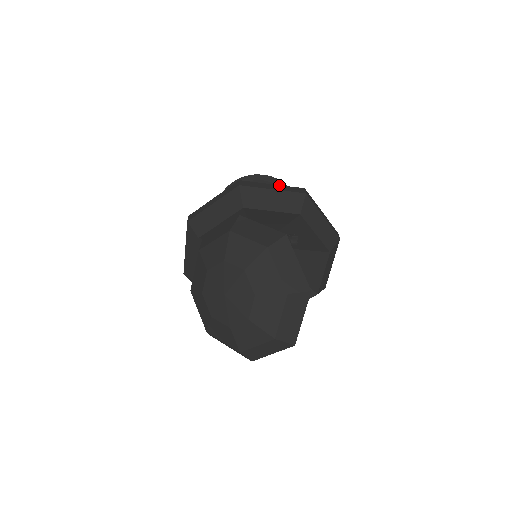
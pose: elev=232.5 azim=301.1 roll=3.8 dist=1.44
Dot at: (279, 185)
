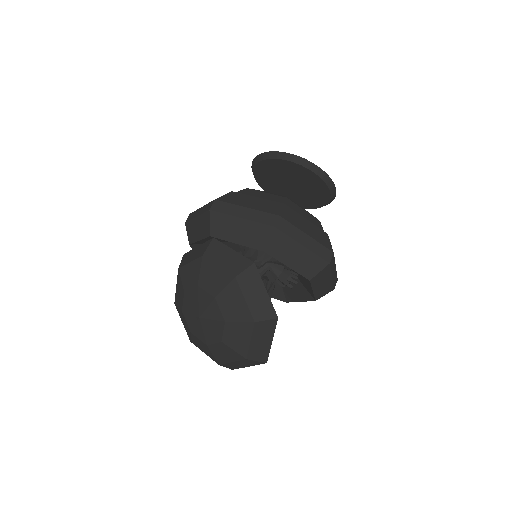
Dot at: (313, 239)
